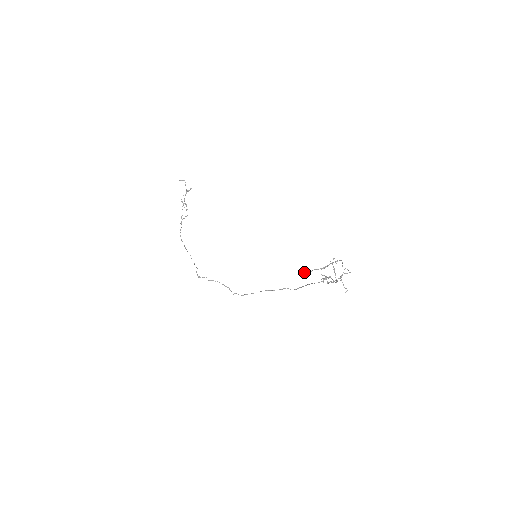
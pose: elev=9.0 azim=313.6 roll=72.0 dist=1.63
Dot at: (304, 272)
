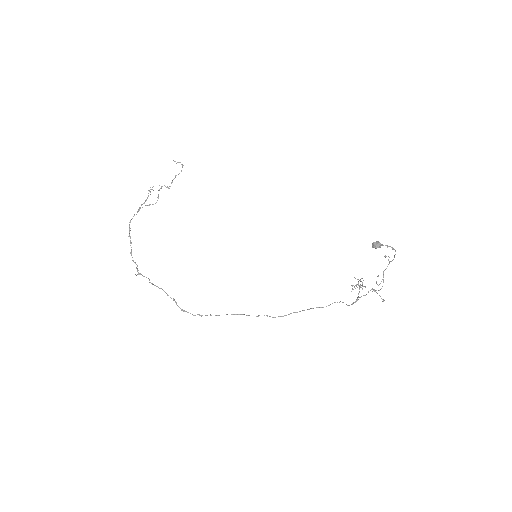
Dot at: (377, 241)
